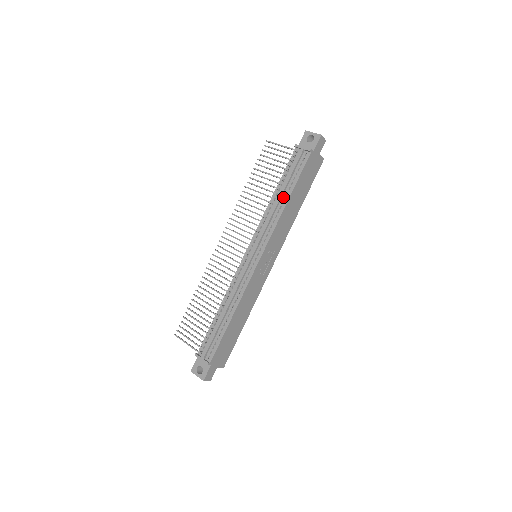
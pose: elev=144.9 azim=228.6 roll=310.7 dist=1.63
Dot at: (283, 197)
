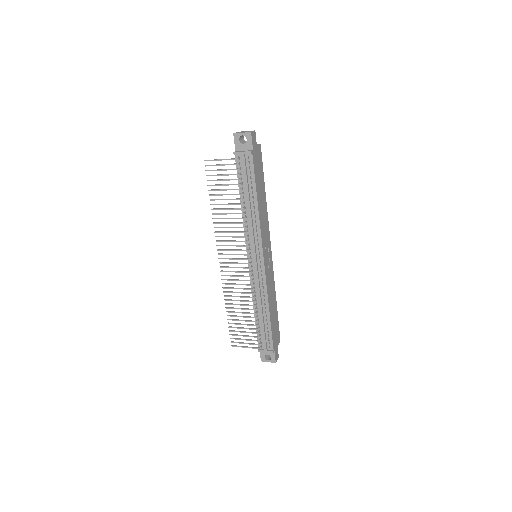
Dot at: (251, 203)
